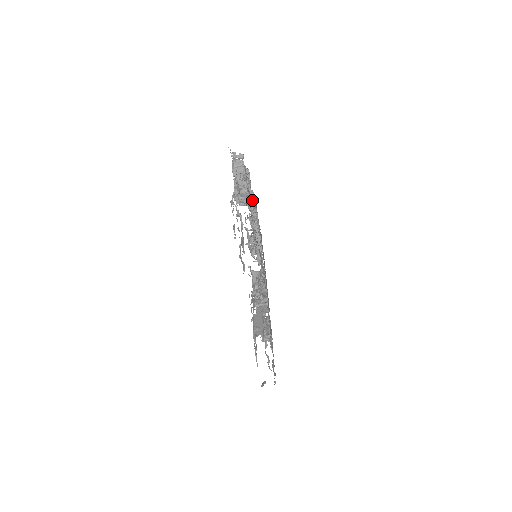
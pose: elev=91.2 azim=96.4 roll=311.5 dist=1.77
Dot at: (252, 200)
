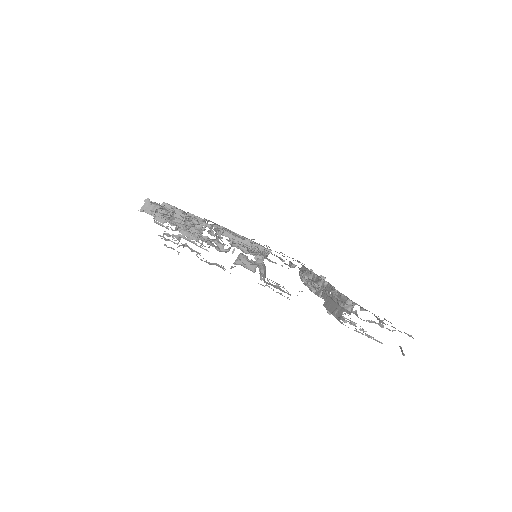
Dot at: occluded
